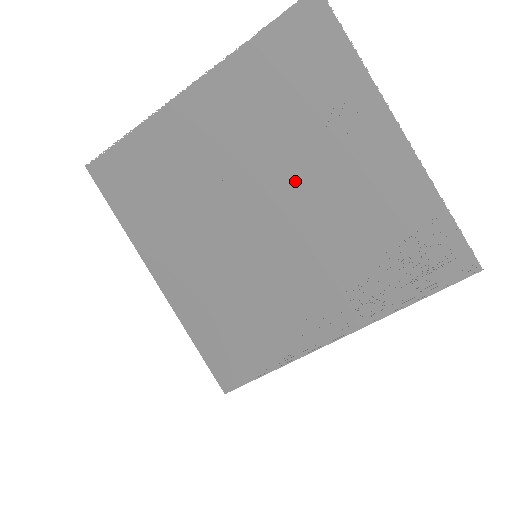
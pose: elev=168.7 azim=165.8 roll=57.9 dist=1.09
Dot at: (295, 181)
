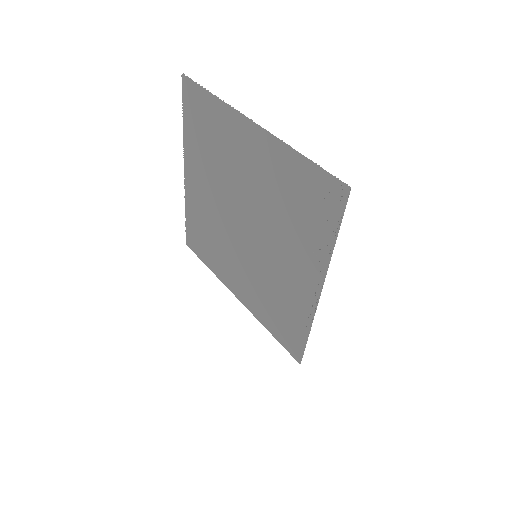
Dot at: (239, 195)
